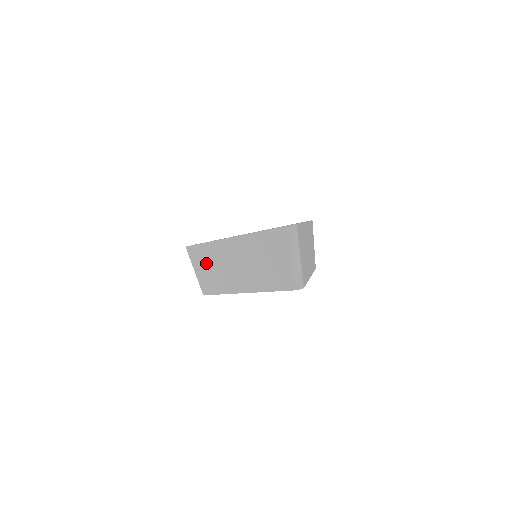
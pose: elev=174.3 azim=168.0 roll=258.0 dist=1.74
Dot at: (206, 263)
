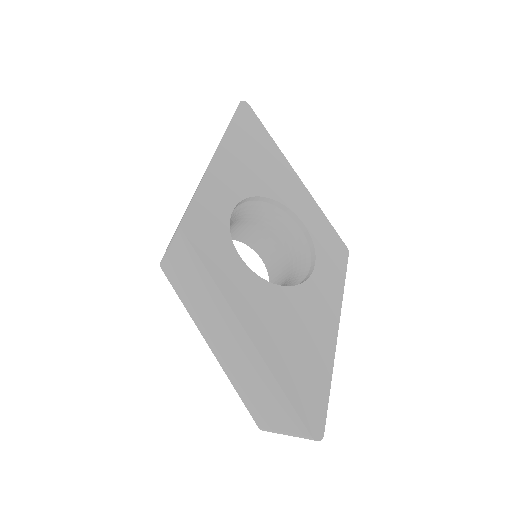
Dot at: (191, 275)
